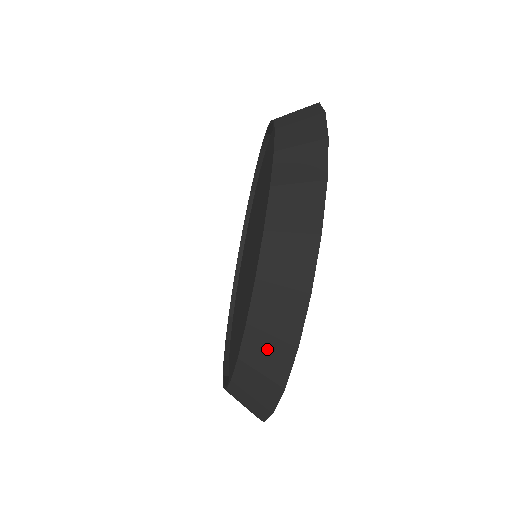
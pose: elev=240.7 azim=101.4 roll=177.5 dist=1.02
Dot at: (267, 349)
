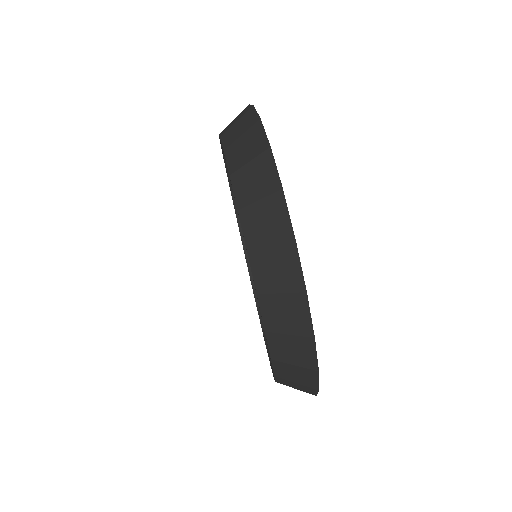
Dot at: (244, 144)
